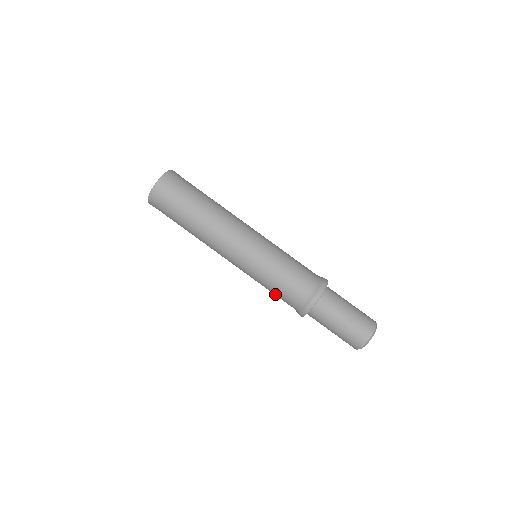
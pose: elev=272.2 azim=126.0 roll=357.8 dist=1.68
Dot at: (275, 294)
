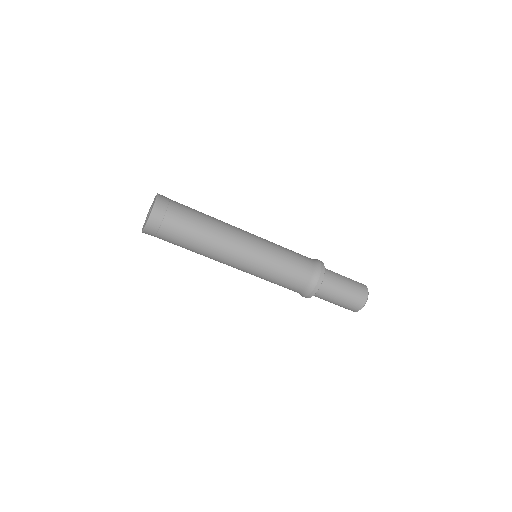
Dot at: occluded
